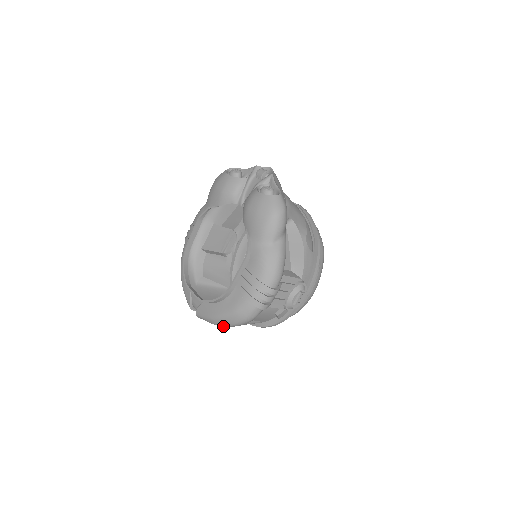
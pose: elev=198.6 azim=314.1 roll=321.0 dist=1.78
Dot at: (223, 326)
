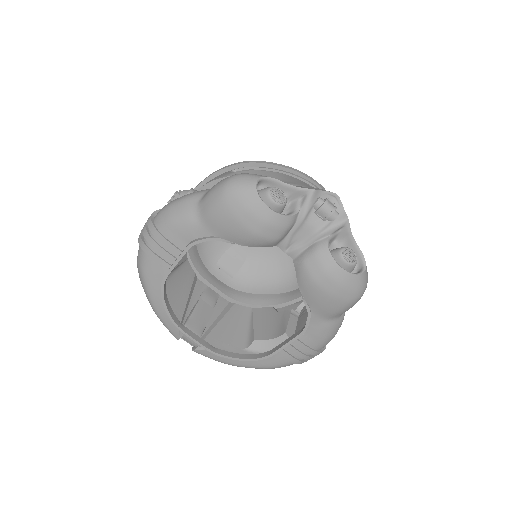
Dot at: occluded
